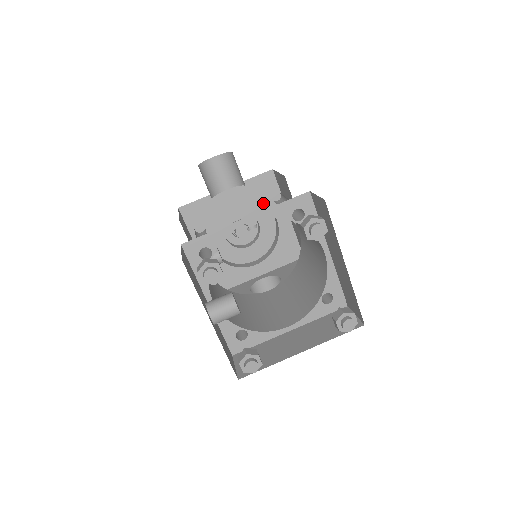
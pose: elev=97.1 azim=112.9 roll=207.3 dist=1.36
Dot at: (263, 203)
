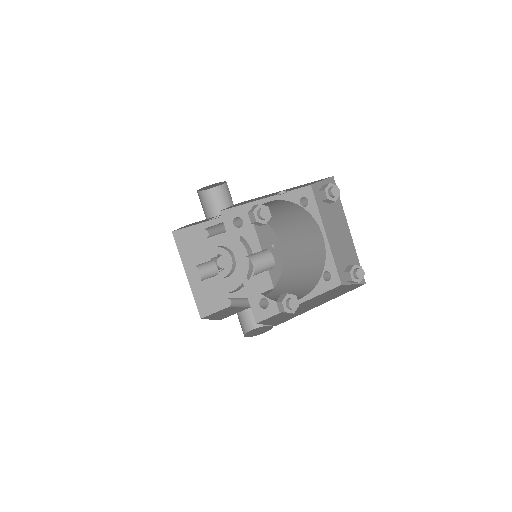
Dot at: (241, 236)
